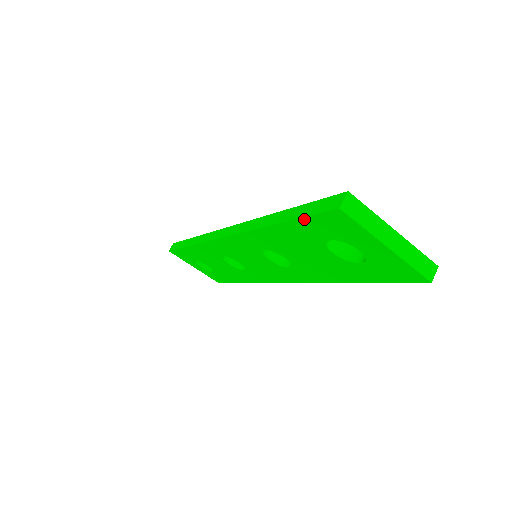
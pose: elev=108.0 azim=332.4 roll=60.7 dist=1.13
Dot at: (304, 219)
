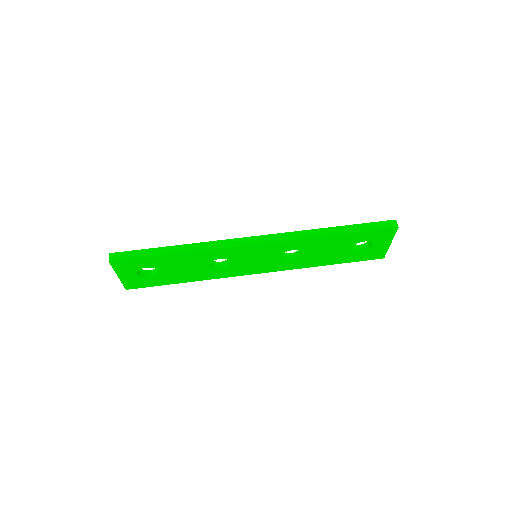
Dot at: (369, 231)
